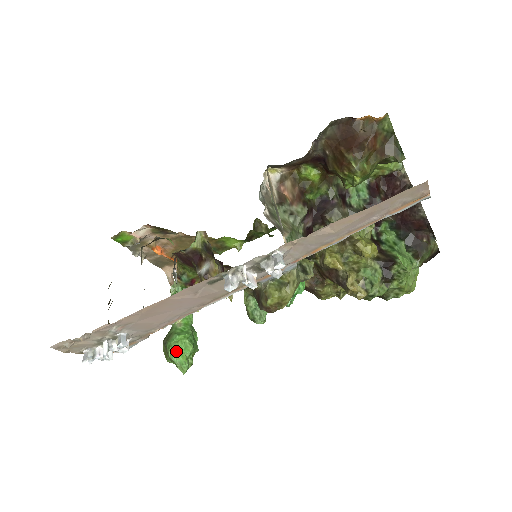
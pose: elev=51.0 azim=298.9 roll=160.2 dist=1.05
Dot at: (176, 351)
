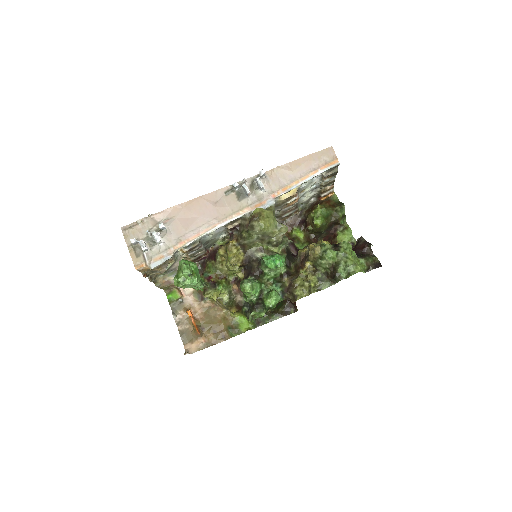
Dot at: (185, 260)
